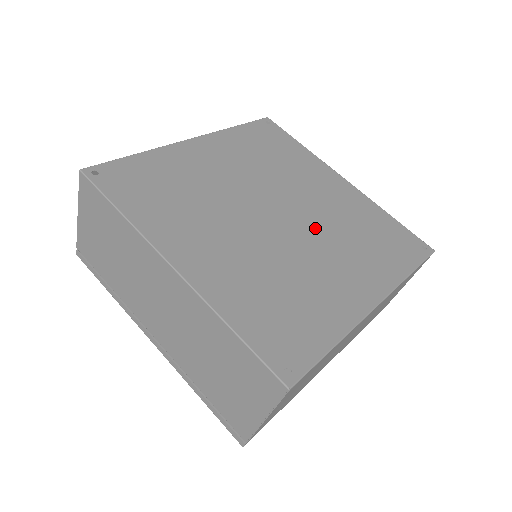
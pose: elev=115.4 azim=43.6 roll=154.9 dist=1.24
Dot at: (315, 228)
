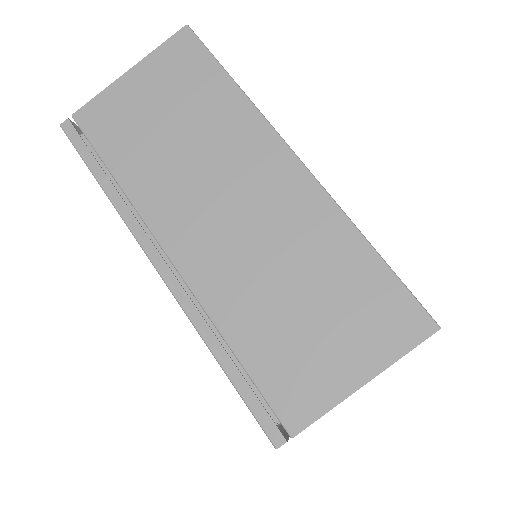
Dot at: occluded
